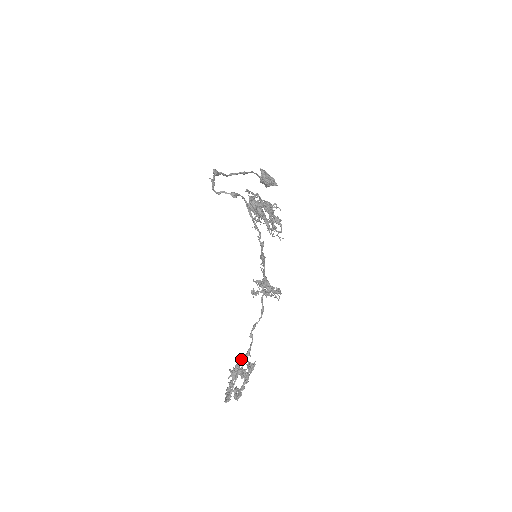
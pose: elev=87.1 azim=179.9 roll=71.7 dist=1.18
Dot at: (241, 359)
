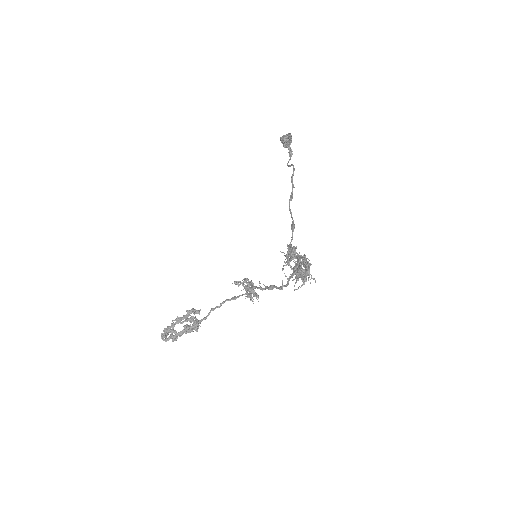
Dot at: (193, 317)
